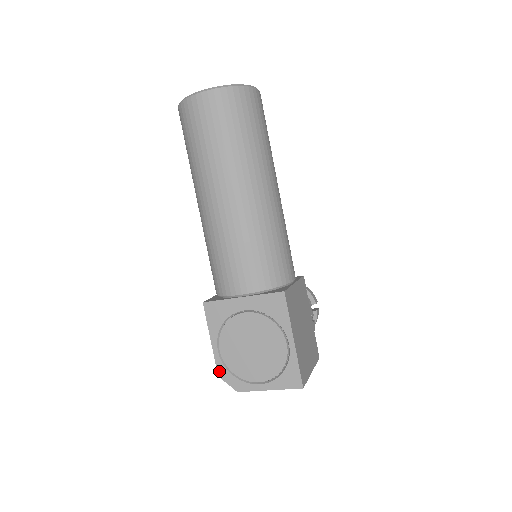
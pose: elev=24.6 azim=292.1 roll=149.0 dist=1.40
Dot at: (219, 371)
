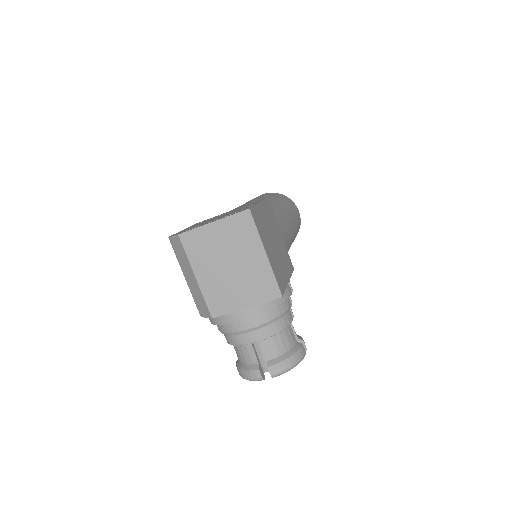
Dot at: (172, 235)
